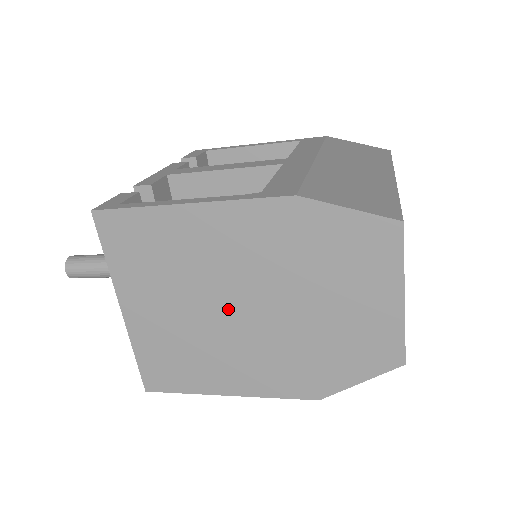
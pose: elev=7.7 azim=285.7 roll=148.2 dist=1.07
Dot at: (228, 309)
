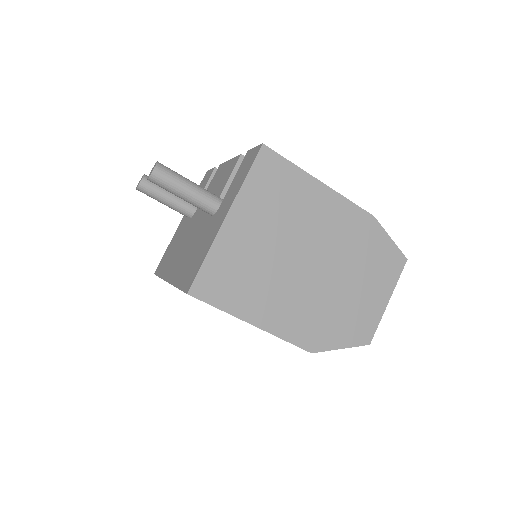
Dot at: (299, 259)
